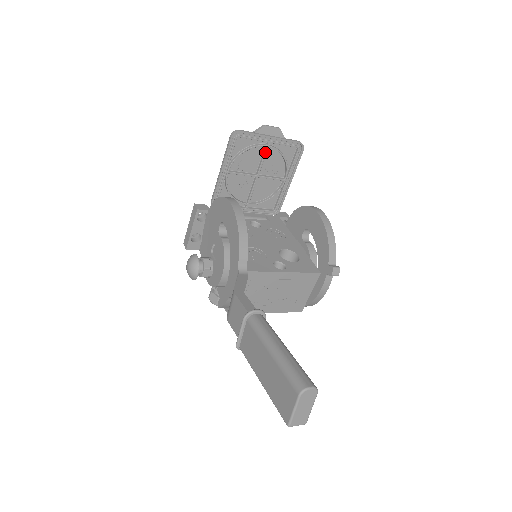
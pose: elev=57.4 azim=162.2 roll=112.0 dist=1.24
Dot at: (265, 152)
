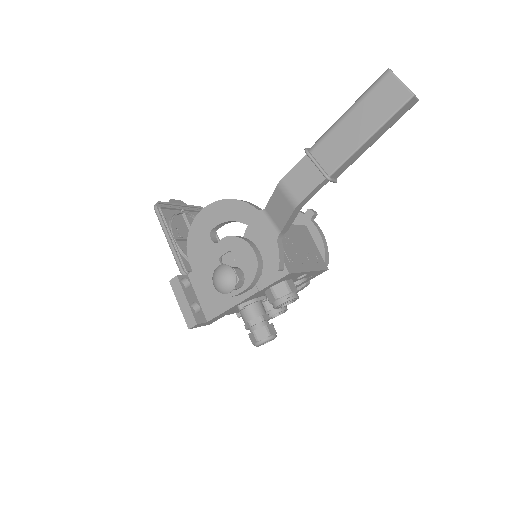
Dot at: (186, 217)
